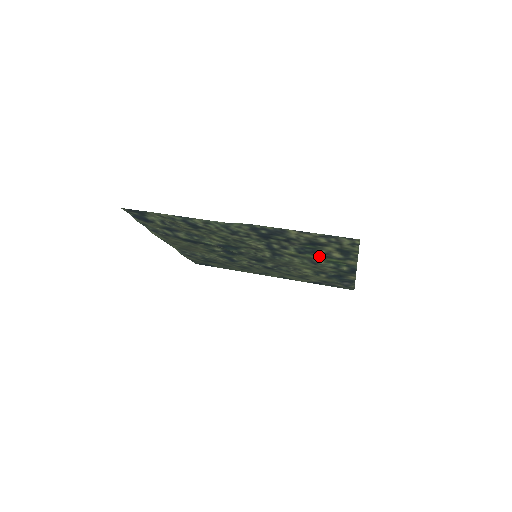
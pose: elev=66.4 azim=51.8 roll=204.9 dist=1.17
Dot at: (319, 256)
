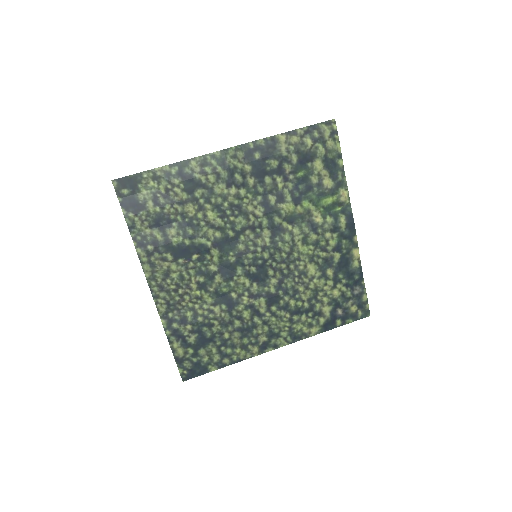
Dot at: (314, 198)
